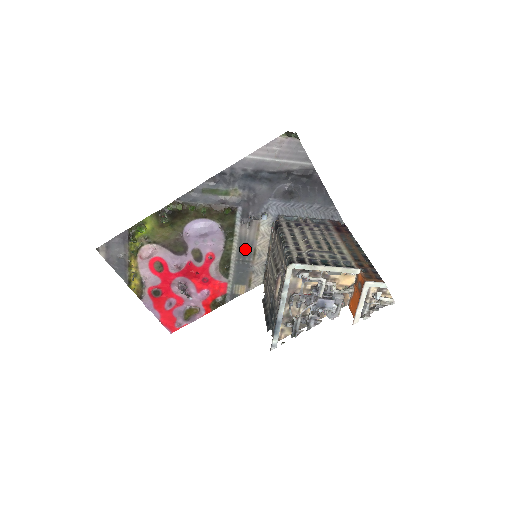
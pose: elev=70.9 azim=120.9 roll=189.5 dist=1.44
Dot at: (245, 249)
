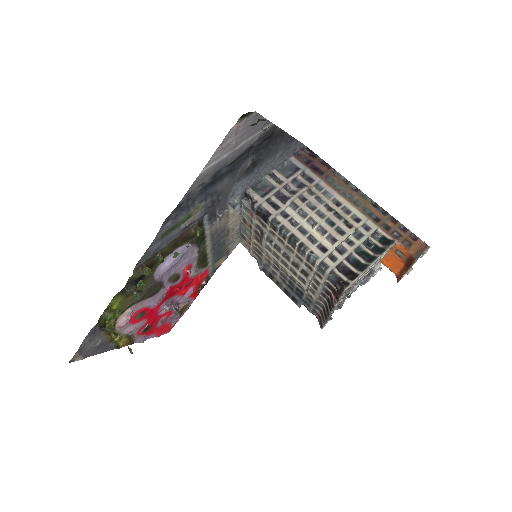
Dot at: (218, 237)
